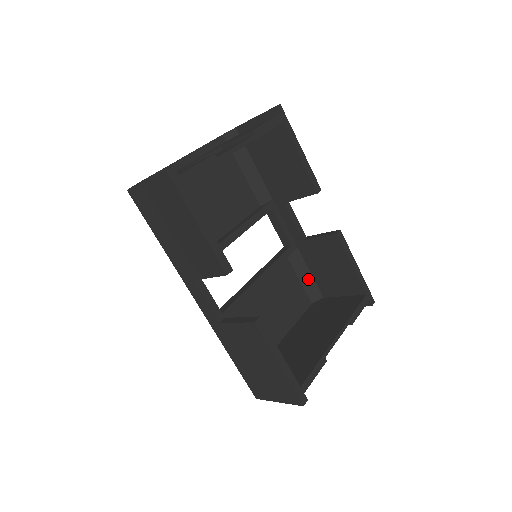
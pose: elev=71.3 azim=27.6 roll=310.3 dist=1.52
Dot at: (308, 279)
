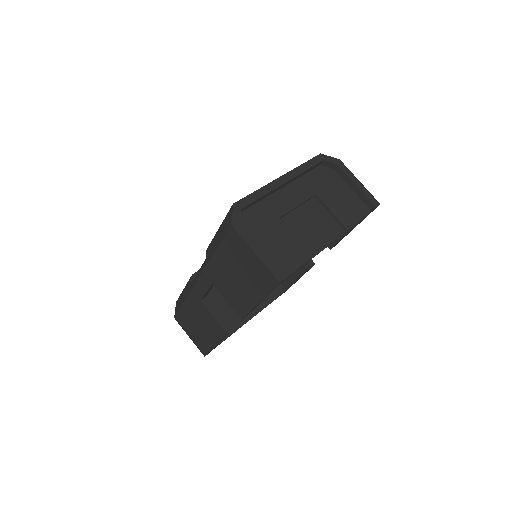
Dot at: occluded
